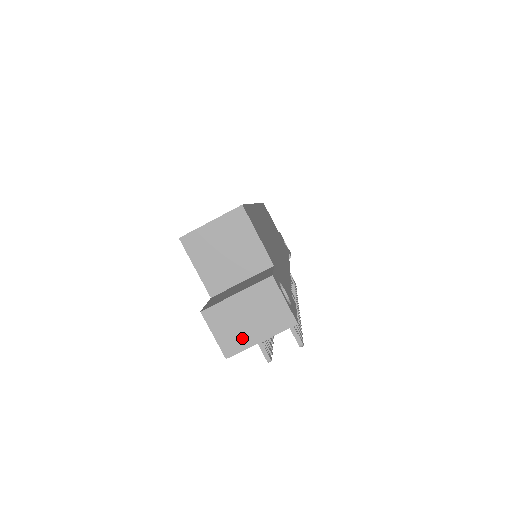
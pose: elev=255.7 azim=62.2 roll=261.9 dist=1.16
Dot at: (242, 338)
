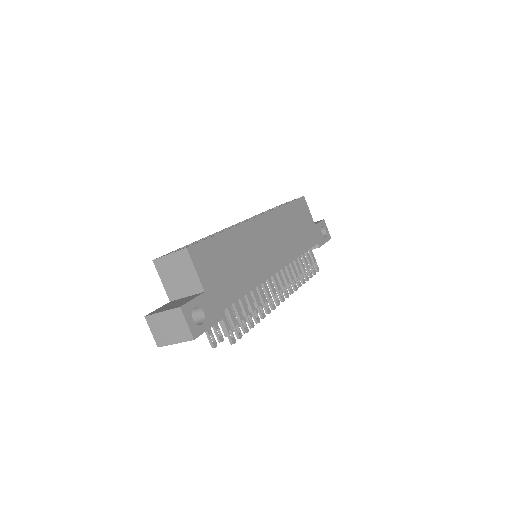
Dot at: (165, 338)
